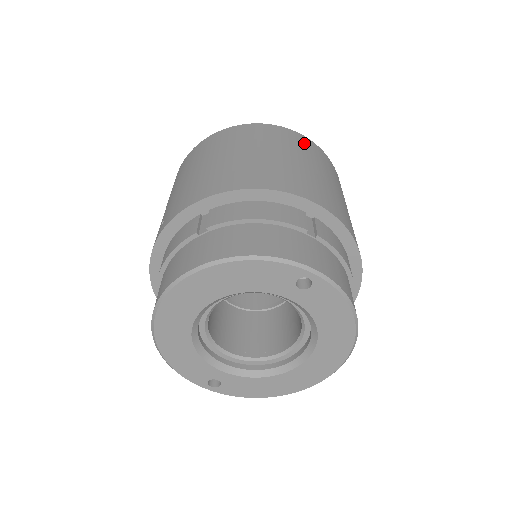
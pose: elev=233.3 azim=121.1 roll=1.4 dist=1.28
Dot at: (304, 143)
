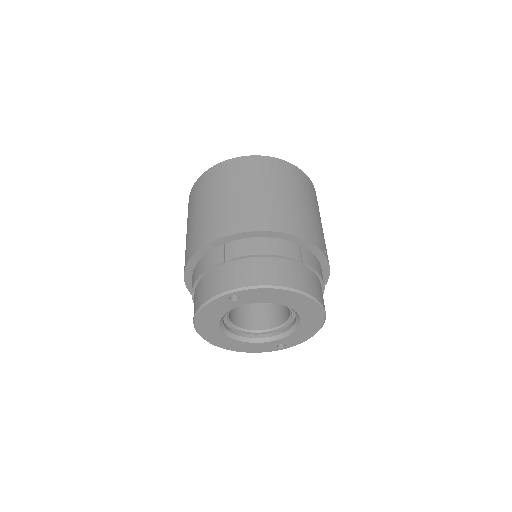
Dot at: (220, 173)
